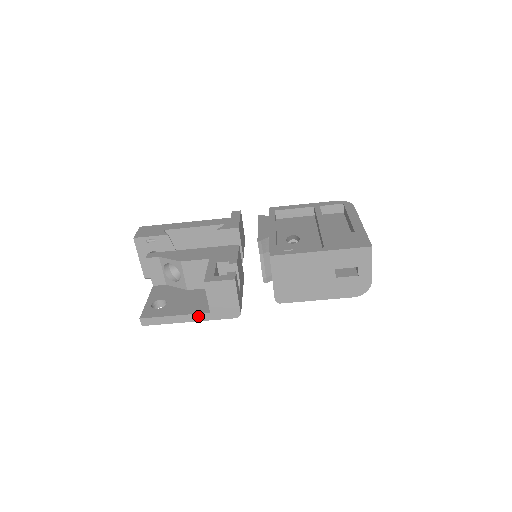
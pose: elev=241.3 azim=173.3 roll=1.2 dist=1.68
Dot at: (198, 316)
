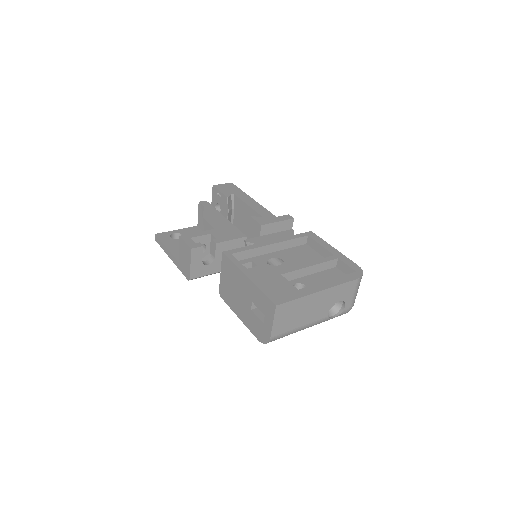
Dot at: (174, 259)
